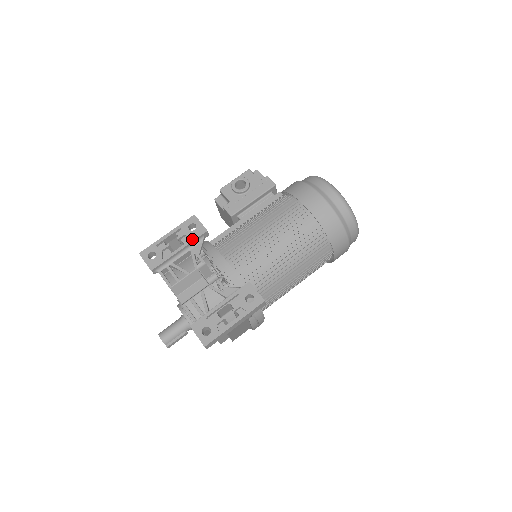
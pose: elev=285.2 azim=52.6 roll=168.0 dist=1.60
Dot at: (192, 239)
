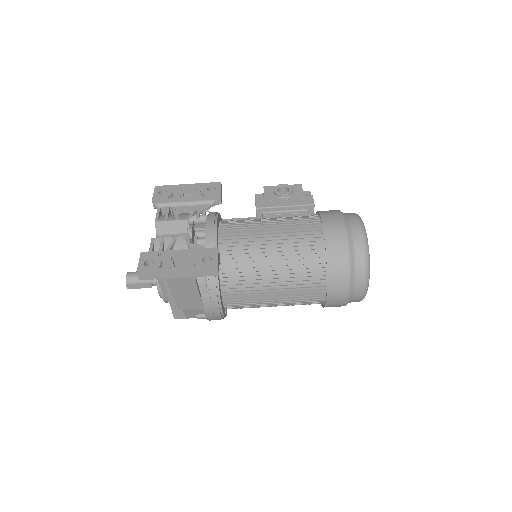
Dot at: (203, 196)
